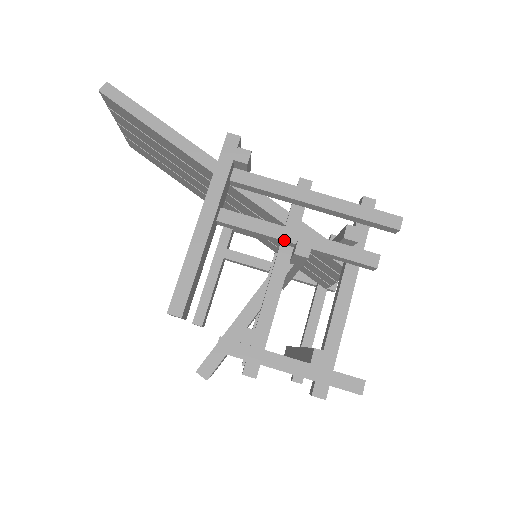
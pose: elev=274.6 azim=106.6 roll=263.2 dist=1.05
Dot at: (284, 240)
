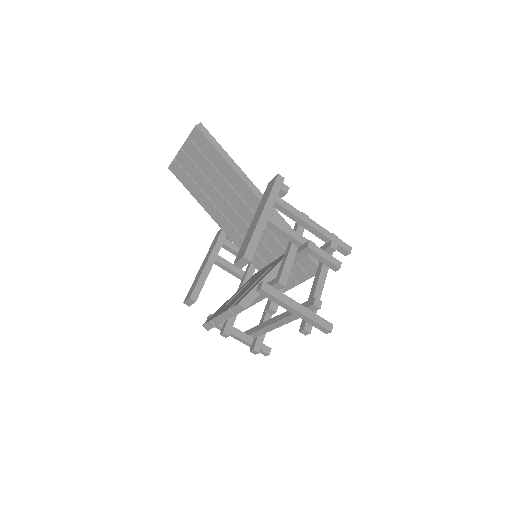
Dot at: (298, 240)
